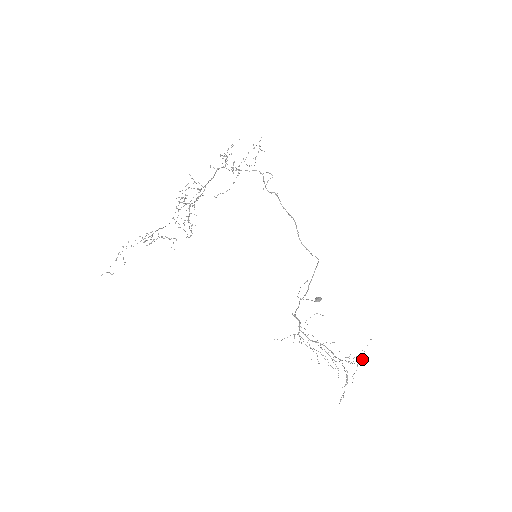
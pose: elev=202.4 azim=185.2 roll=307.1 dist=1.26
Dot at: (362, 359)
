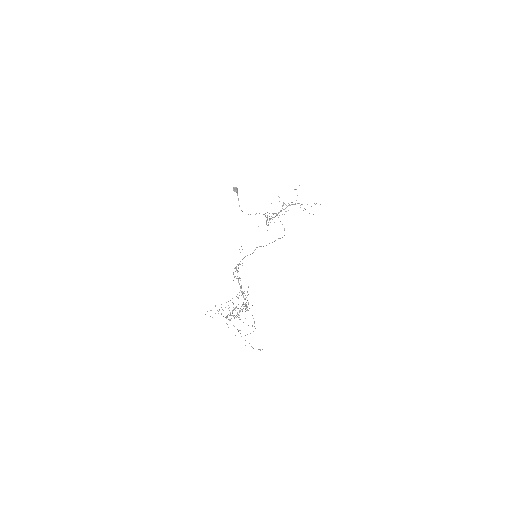
Dot at: occluded
